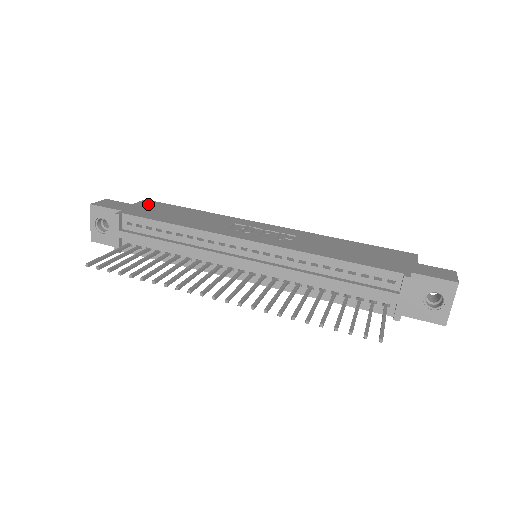
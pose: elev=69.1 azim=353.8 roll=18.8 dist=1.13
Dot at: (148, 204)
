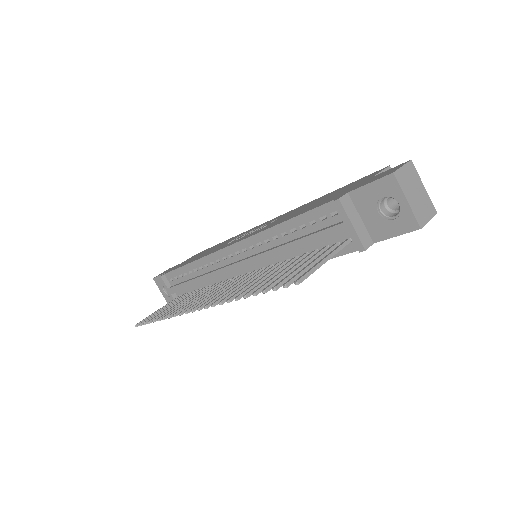
Dot at: occluded
